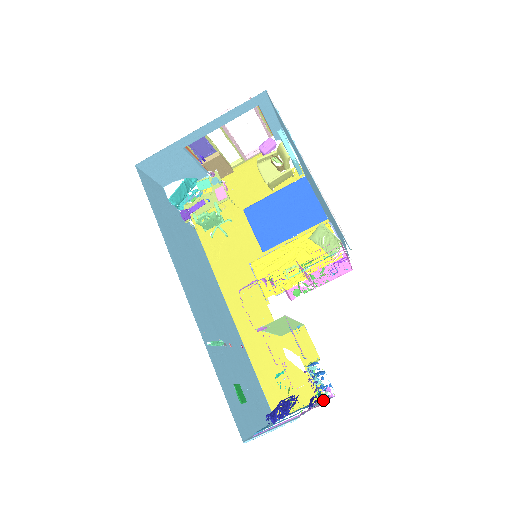
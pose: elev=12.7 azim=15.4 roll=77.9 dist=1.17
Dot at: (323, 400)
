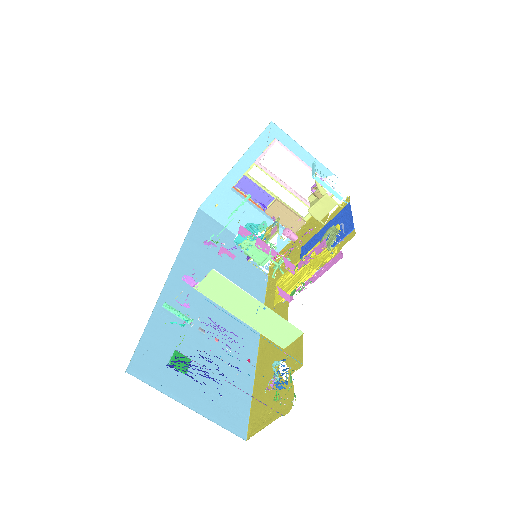
Dot at: (275, 400)
